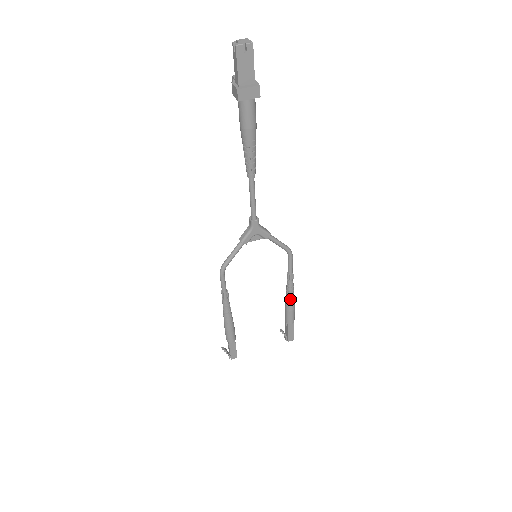
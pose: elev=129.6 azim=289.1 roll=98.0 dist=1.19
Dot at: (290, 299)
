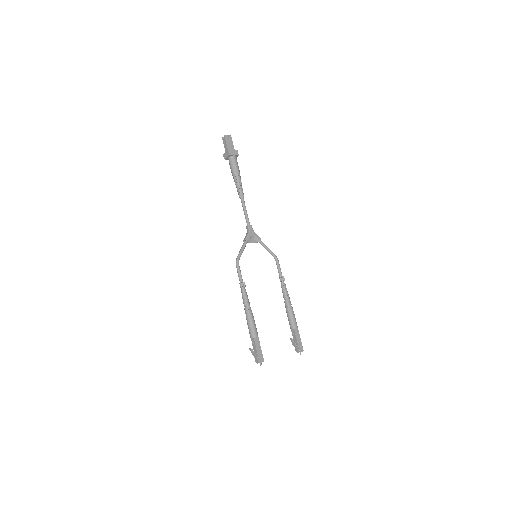
Dot at: (288, 300)
